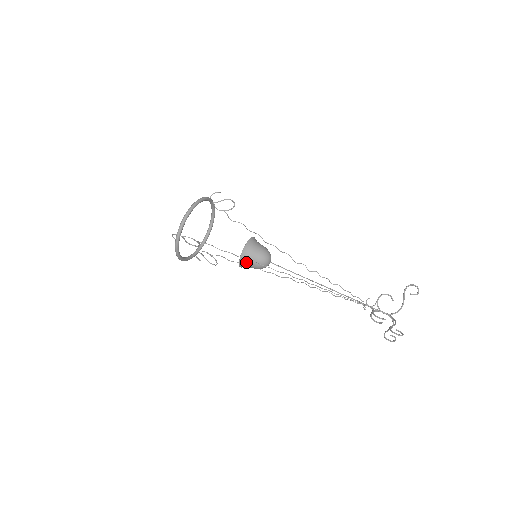
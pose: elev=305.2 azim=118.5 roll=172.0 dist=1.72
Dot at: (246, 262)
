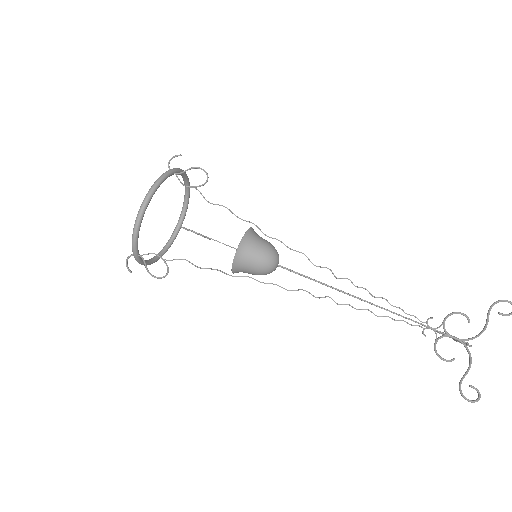
Dot at: occluded
